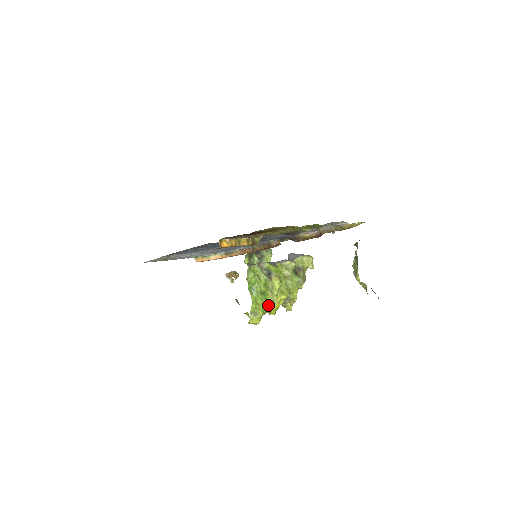
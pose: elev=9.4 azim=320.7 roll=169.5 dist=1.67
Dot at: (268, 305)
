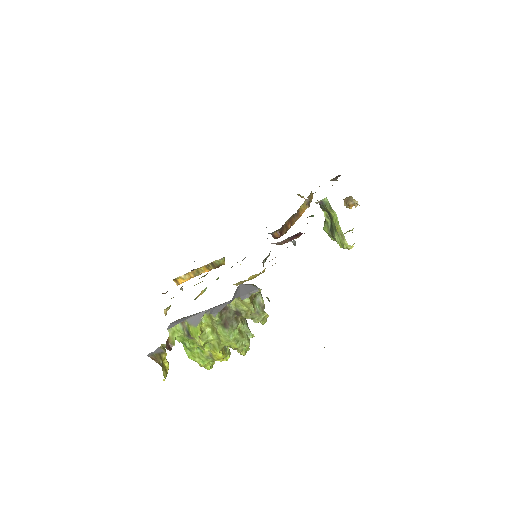
Dot at: (209, 356)
